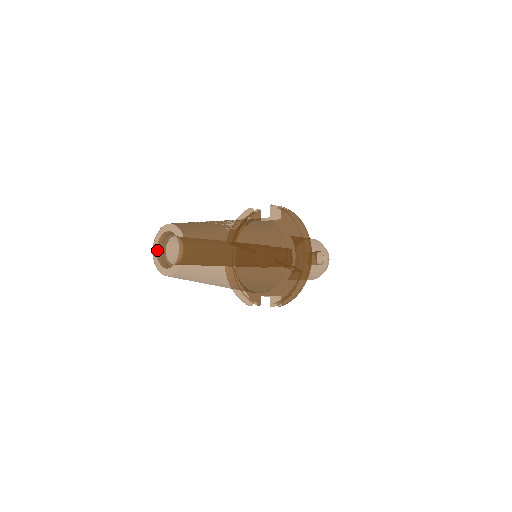
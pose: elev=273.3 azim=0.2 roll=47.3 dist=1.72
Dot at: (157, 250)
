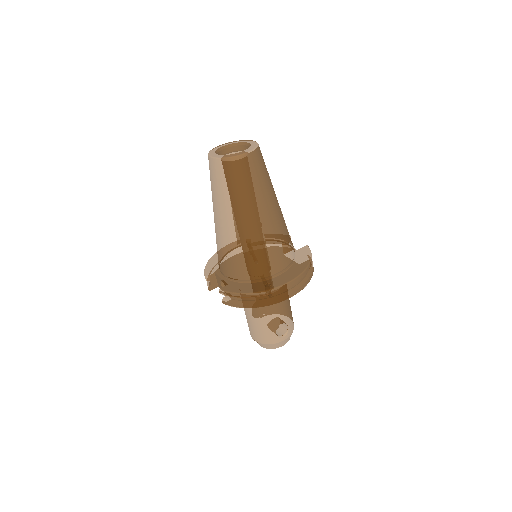
Dot at: (225, 146)
